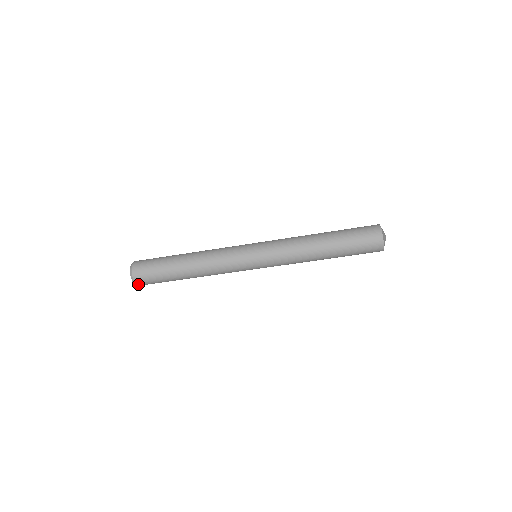
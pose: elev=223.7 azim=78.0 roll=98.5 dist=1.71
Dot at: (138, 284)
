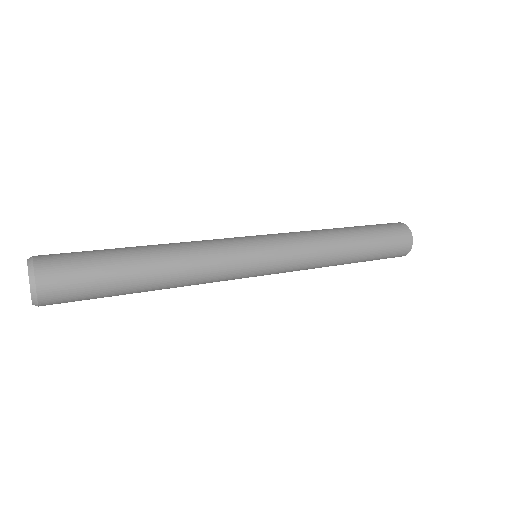
Dot at: occluded
